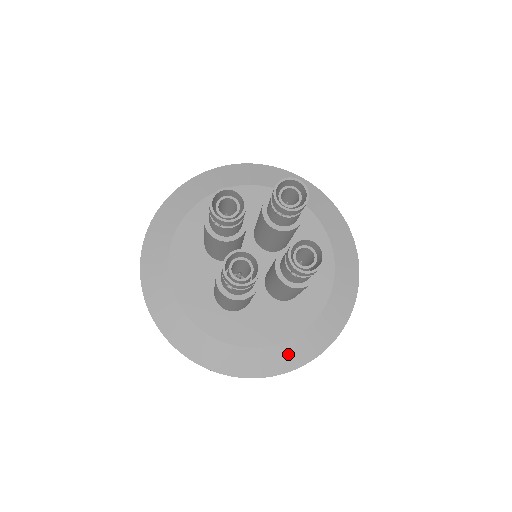
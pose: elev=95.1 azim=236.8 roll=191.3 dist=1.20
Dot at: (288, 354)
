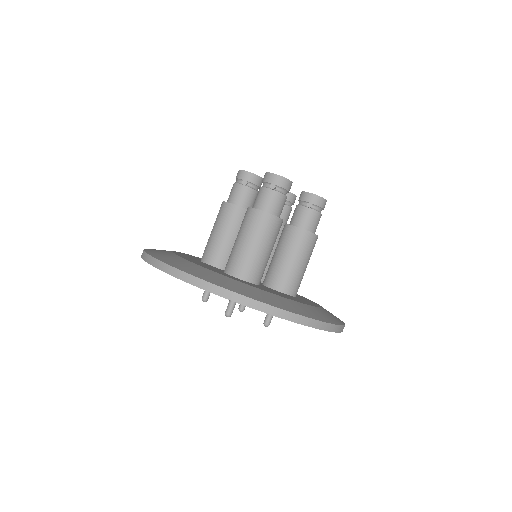
Dot at: (313, 312)
